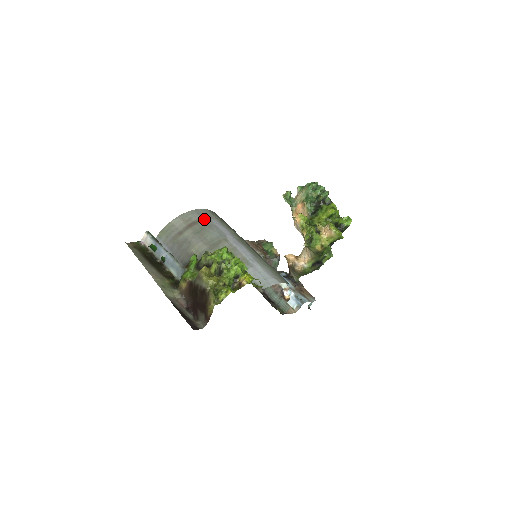
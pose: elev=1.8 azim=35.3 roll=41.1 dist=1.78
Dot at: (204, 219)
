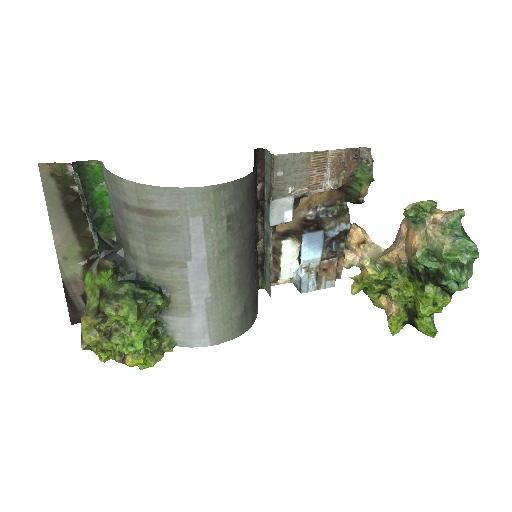
Dot at: (175, 214)
